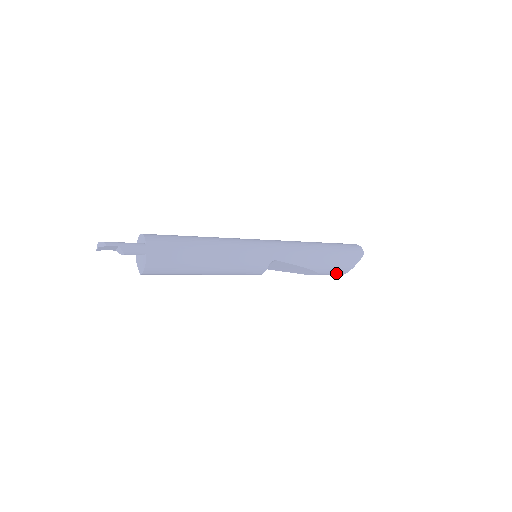
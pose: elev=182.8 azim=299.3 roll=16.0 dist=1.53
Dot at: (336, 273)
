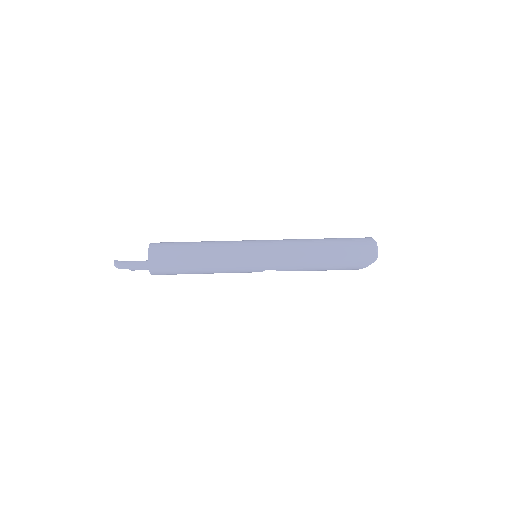
Dot at: occluded
